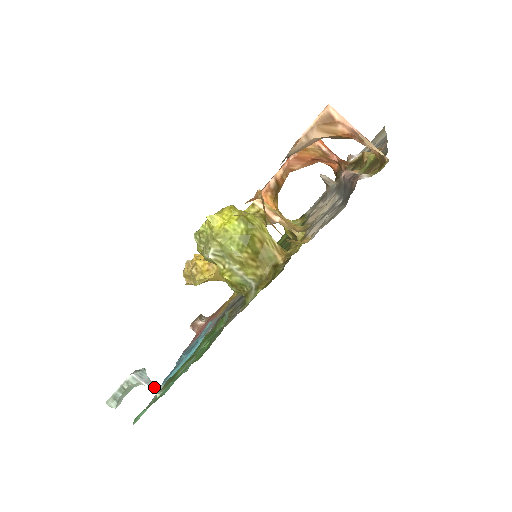
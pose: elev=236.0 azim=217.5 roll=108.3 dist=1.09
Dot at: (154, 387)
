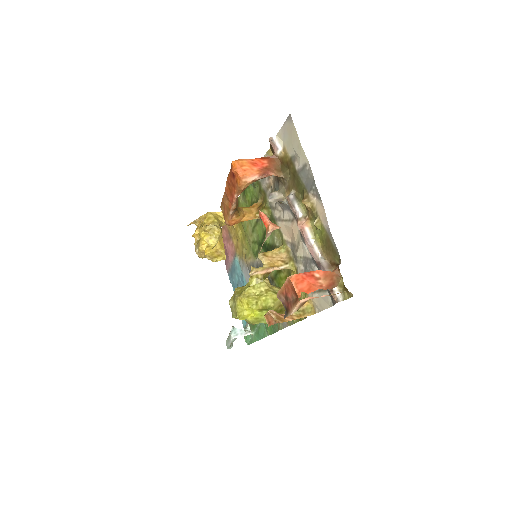
Dot at: (246, 331)
